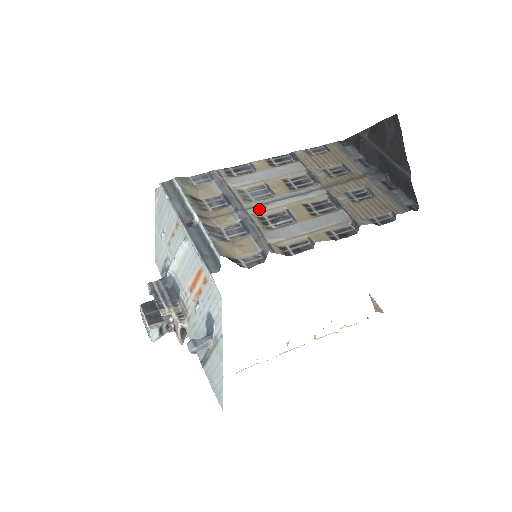
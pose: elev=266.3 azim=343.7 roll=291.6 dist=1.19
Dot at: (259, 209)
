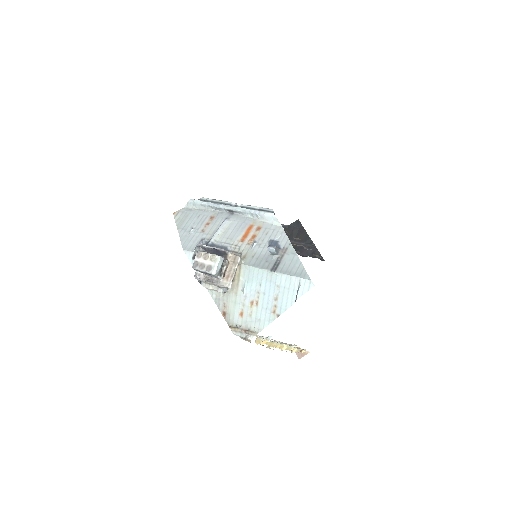
Dot at: occluded
